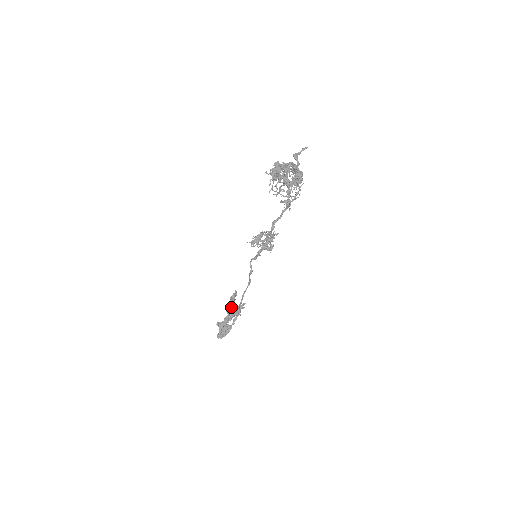
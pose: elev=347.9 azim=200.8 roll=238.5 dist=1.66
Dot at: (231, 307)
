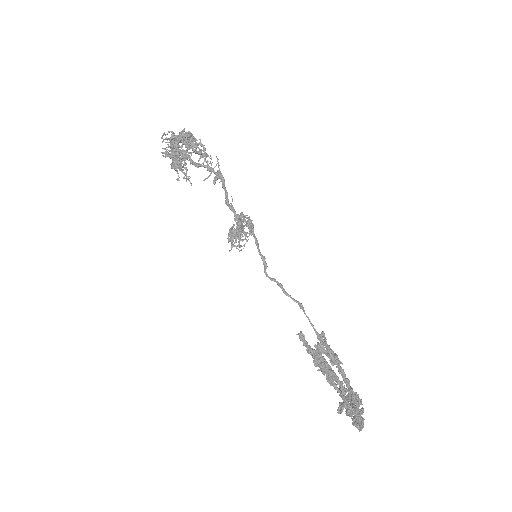
Dot at: (316, 358)
